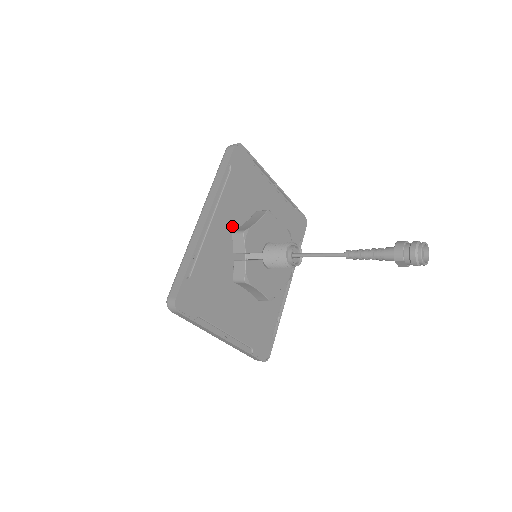
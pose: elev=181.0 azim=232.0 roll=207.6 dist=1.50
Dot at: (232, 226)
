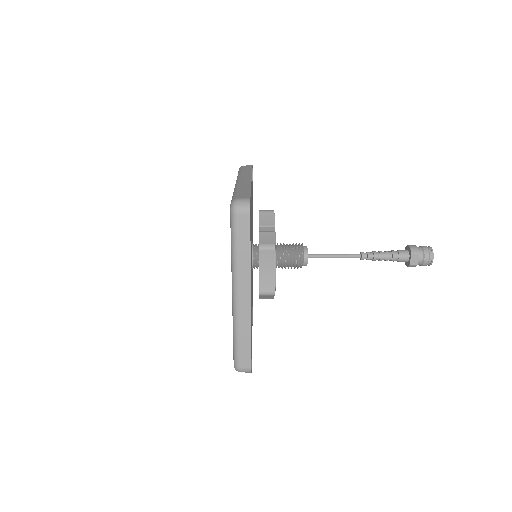
Dot at: occluded
